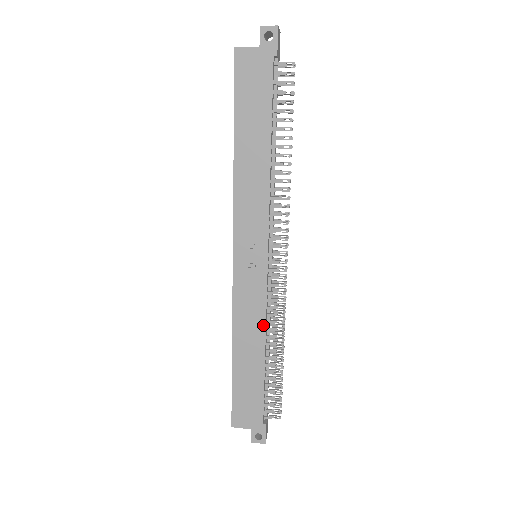
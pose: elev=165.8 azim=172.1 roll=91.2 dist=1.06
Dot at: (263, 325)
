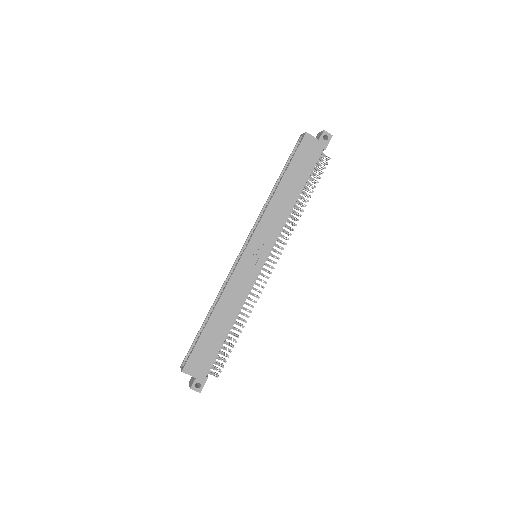
Dot at: (242, 303)
